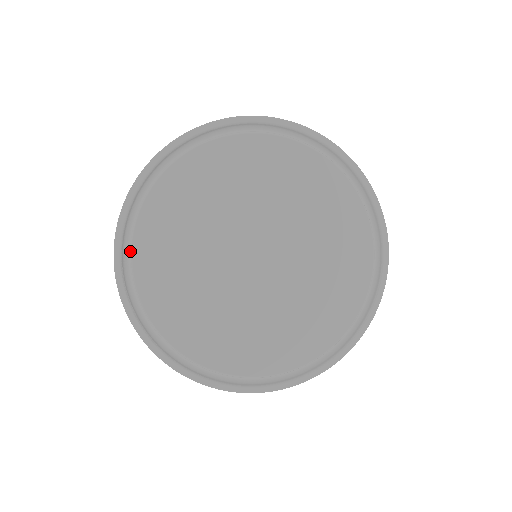
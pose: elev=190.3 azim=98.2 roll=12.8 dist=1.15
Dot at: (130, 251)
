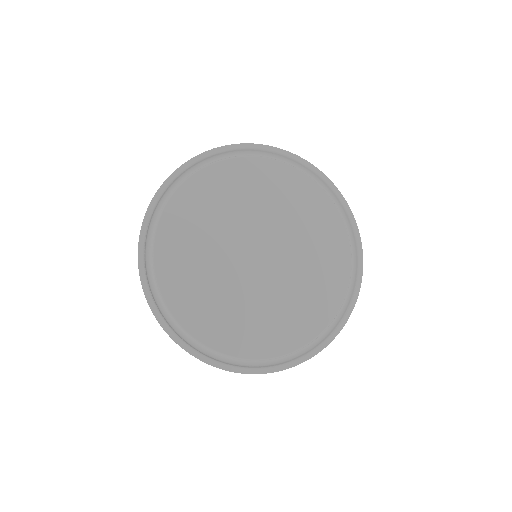
Dot at: (156, 224)
